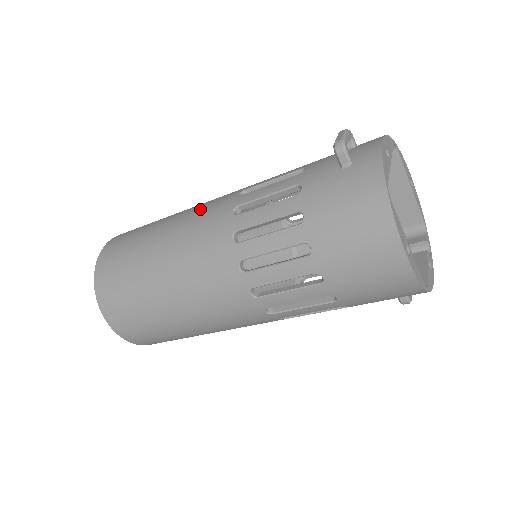
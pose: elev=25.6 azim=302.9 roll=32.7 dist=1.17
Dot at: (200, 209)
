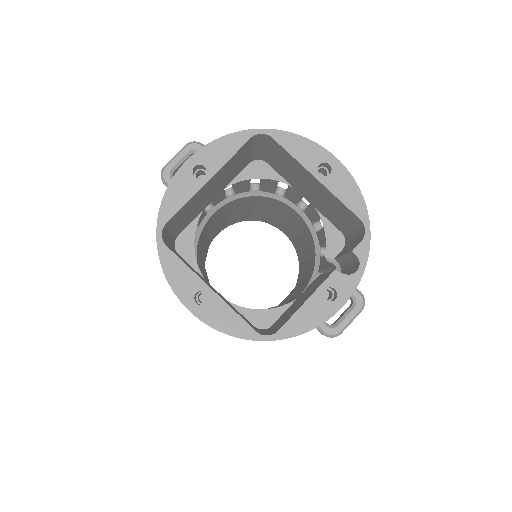
Dot at: occluded
